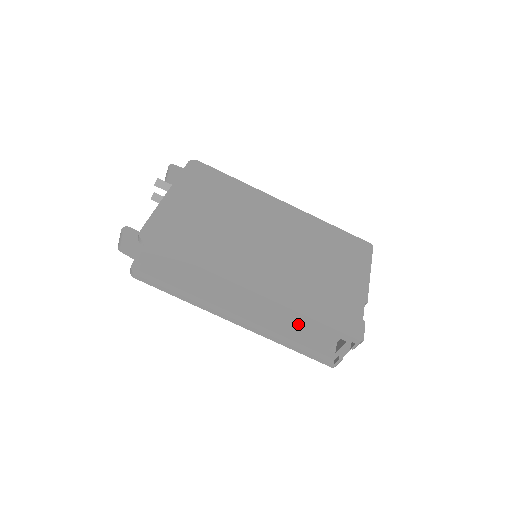
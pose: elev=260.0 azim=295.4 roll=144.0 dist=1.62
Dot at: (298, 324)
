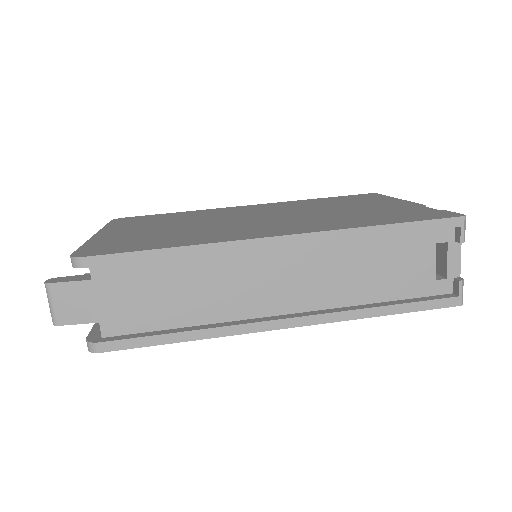
Dot at: (370, 261)
